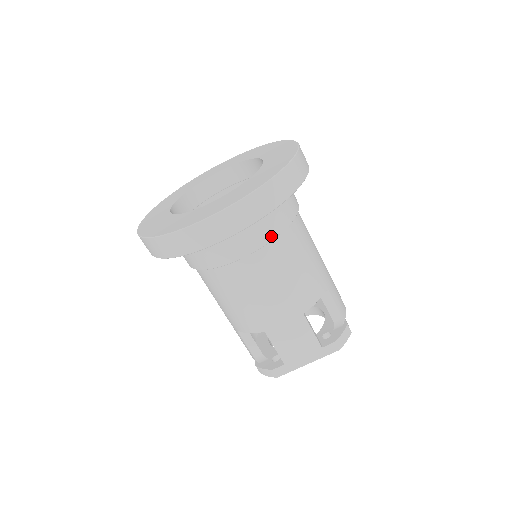
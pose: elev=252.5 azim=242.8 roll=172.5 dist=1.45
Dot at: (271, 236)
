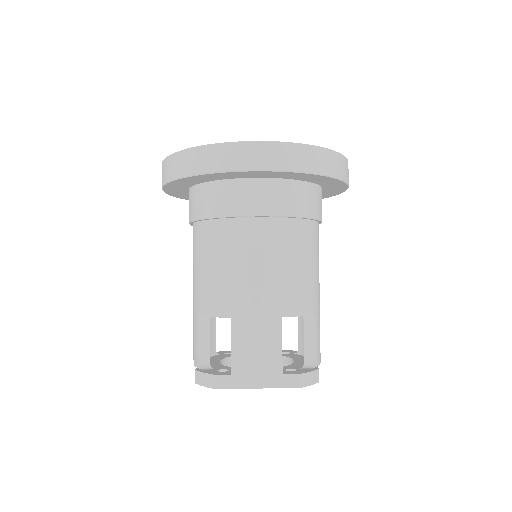
Dot at: (290, 212)
